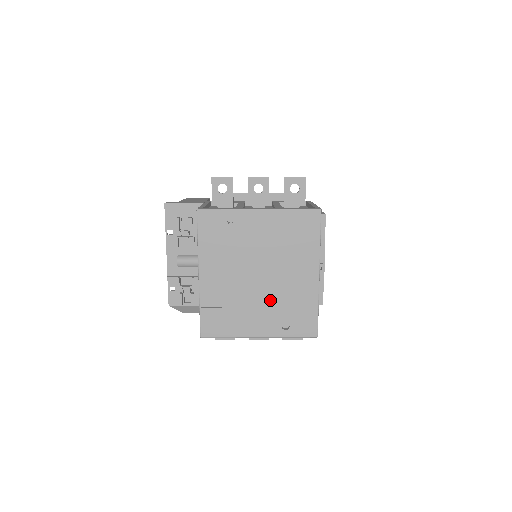
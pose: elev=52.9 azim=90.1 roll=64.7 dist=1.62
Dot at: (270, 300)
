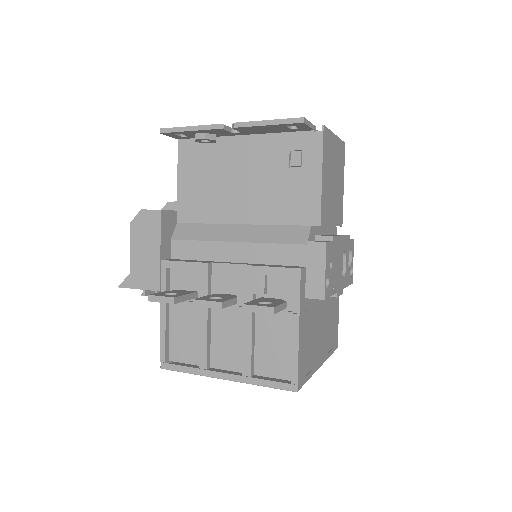
Dot at: occluded
